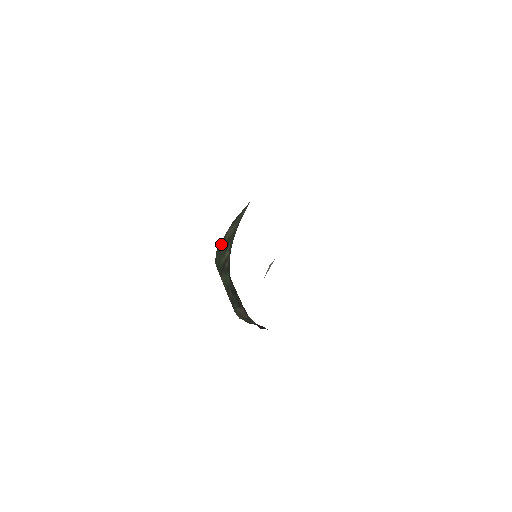
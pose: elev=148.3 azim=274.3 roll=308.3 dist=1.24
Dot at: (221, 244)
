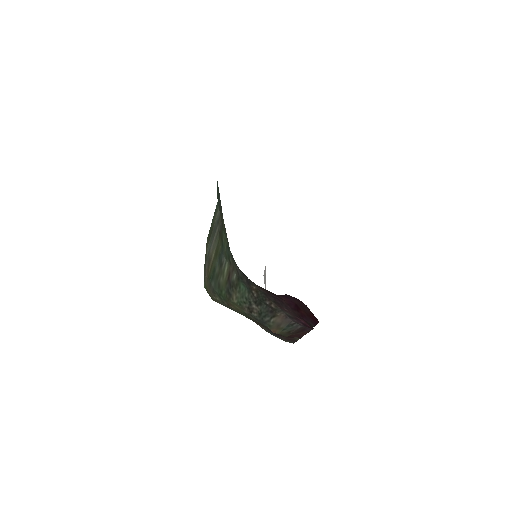
Dot at: (208, 268)
